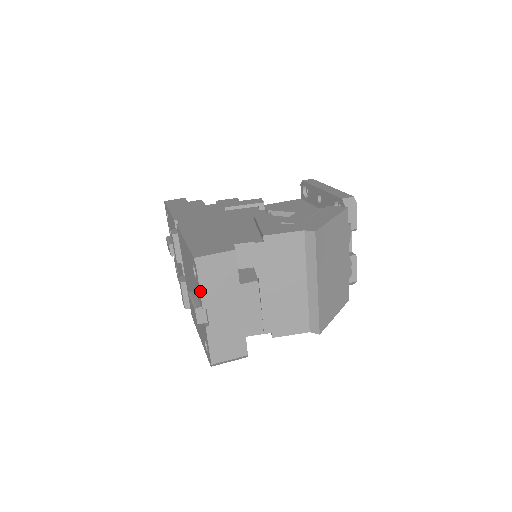
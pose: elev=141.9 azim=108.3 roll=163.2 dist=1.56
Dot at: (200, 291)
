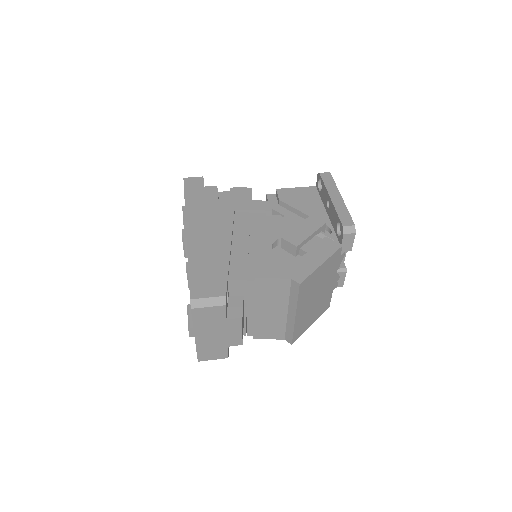
Dot at: (193, 322)
